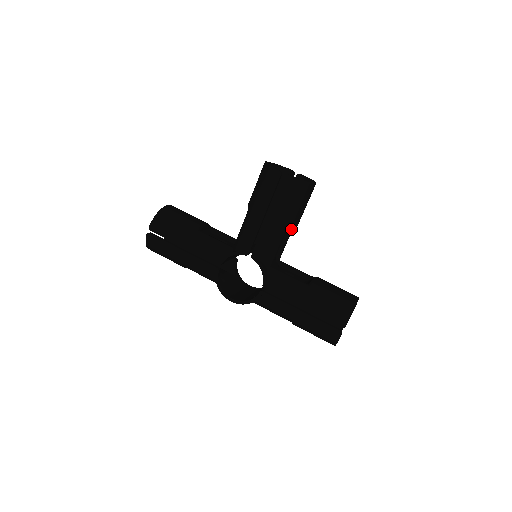
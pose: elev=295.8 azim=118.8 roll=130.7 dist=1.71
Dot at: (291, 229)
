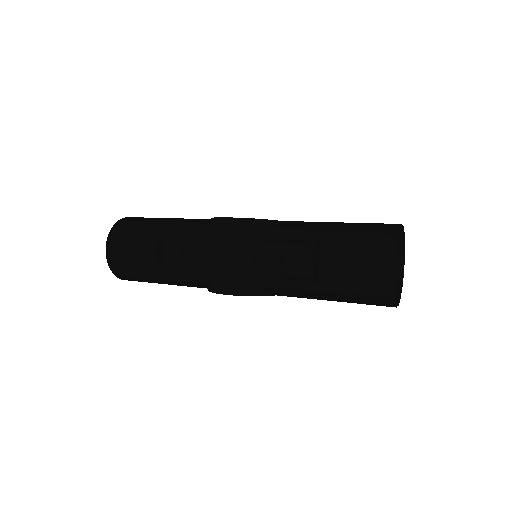
Dot at: occluded
